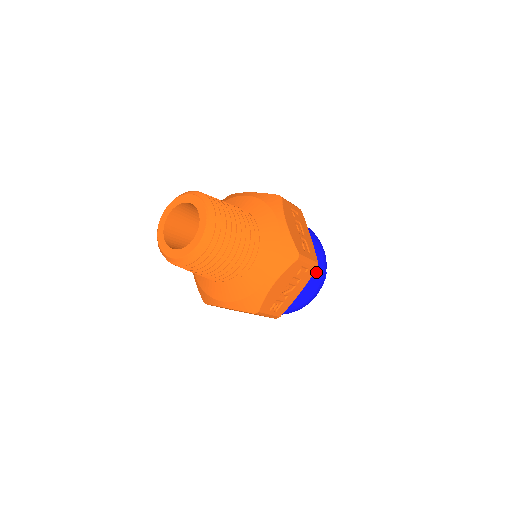
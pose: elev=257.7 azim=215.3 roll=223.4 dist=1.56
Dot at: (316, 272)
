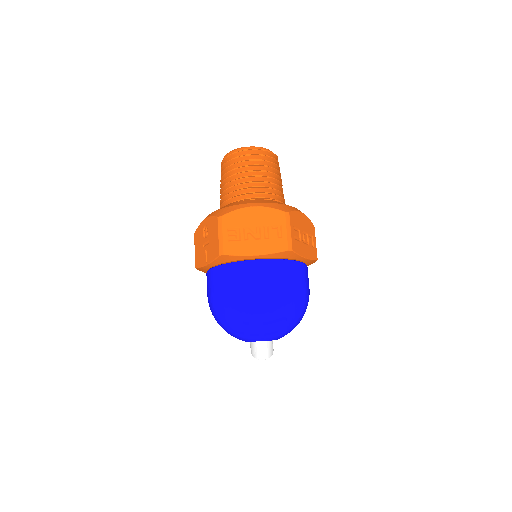
Dot at: (282, 275)
